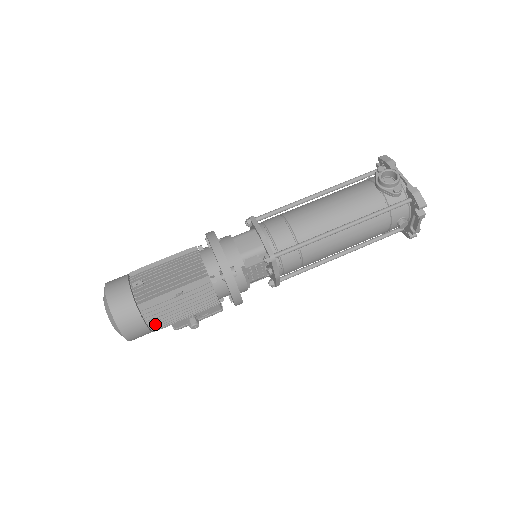
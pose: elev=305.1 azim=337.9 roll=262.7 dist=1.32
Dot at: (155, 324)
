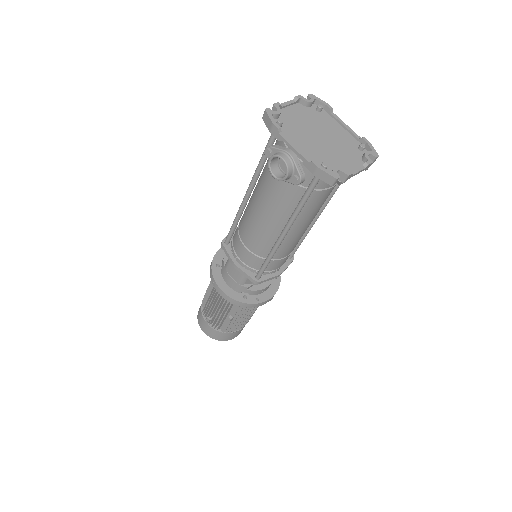
Dot at: (240, 328)
